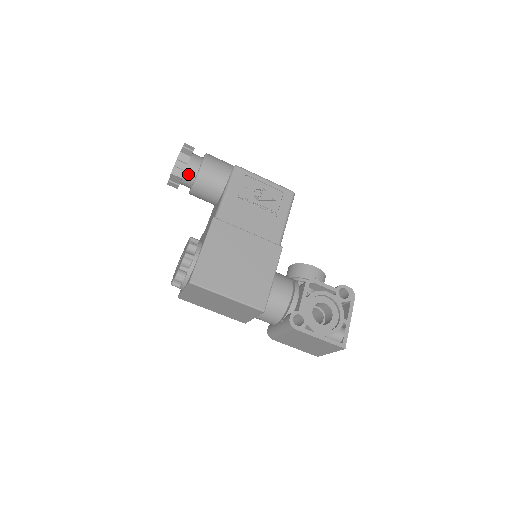
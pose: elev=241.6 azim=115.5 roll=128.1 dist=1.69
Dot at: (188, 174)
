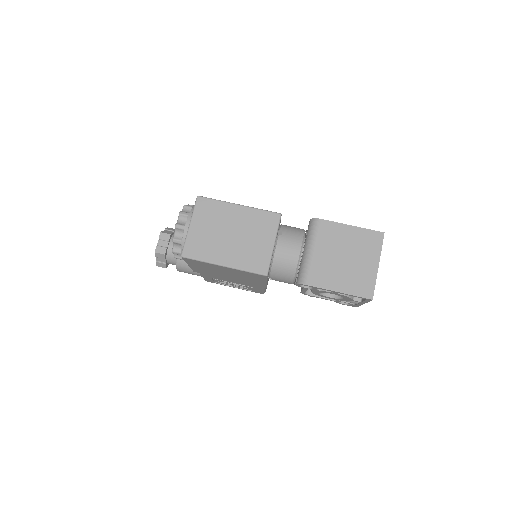
Dot at: occluded
